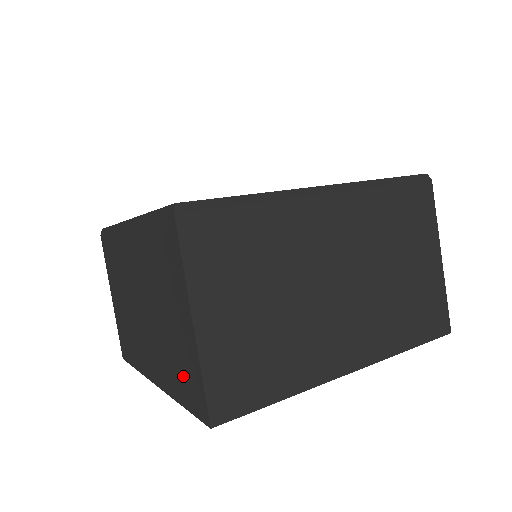
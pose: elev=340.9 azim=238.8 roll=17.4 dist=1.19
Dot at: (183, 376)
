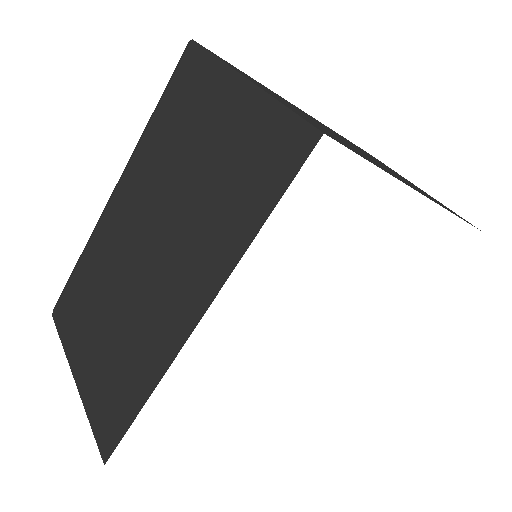
Dot at: (251, 173)
